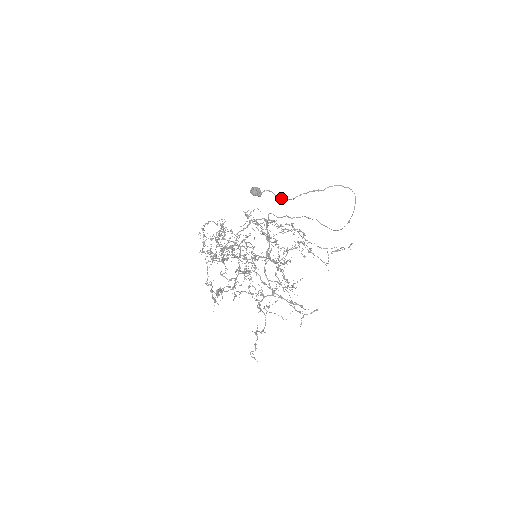
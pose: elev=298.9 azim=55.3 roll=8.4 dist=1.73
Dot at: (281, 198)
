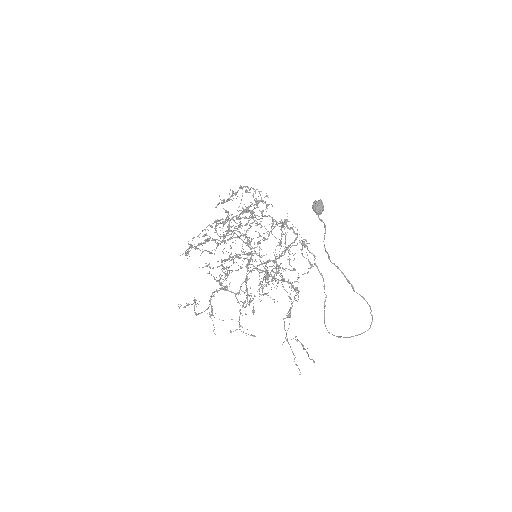
Dot at: occluded
